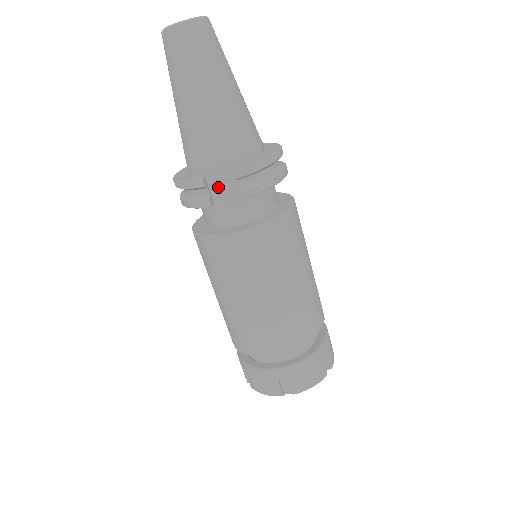
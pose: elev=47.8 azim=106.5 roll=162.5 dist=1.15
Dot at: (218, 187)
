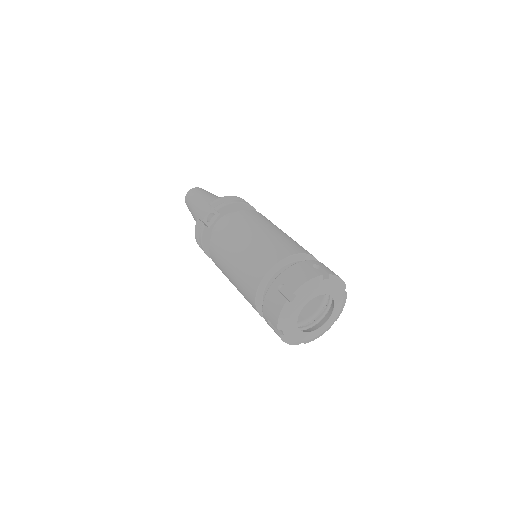
Dot at: occluded
